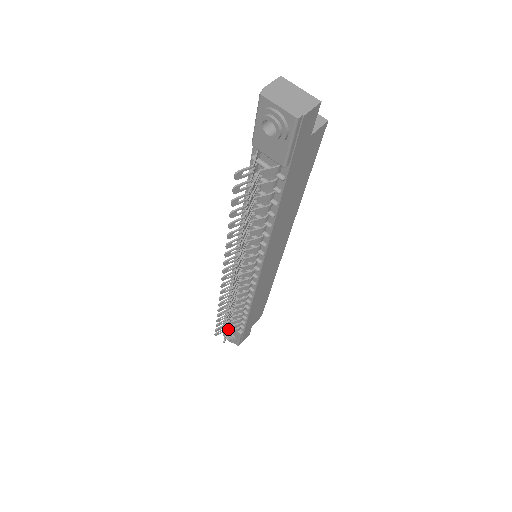
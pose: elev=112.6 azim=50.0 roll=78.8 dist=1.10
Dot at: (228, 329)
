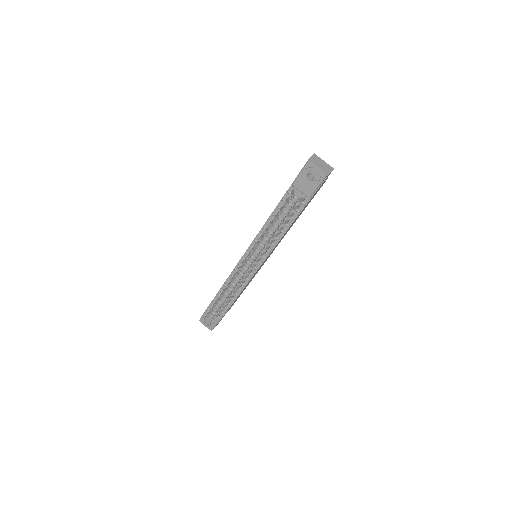
Dot at: occluded
